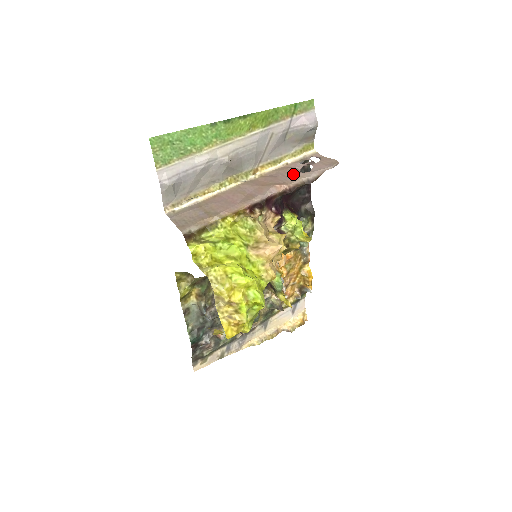
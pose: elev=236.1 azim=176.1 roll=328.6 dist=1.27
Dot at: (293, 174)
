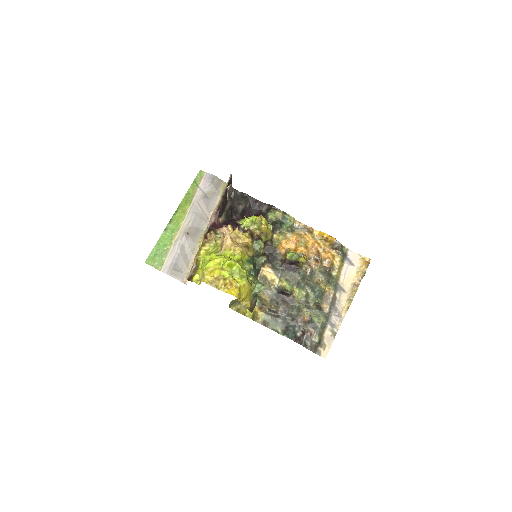
Dot at: occluded
